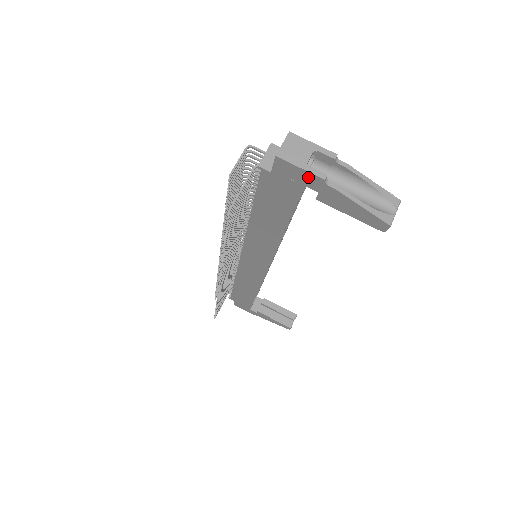
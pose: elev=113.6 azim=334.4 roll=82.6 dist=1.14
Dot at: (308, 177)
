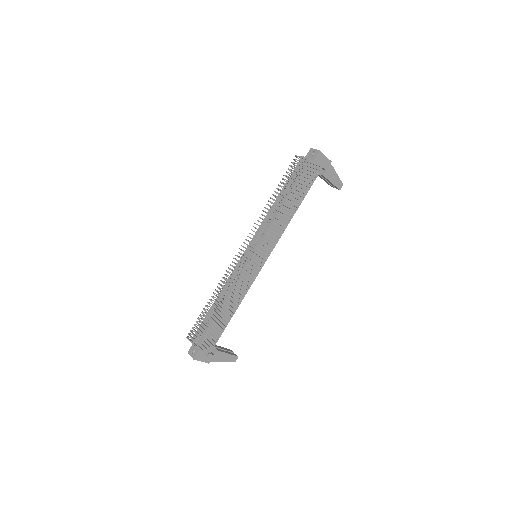
Dot at: (326, 161)
